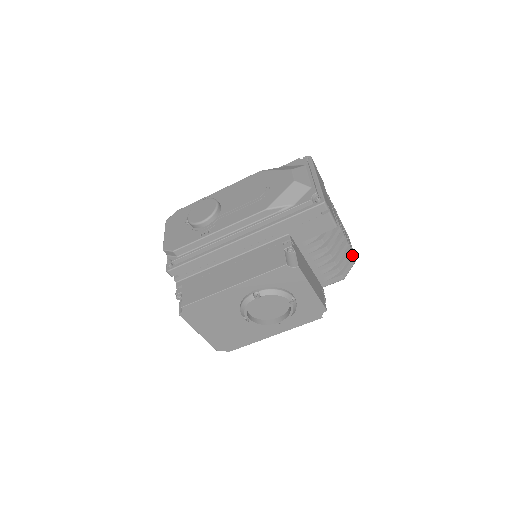
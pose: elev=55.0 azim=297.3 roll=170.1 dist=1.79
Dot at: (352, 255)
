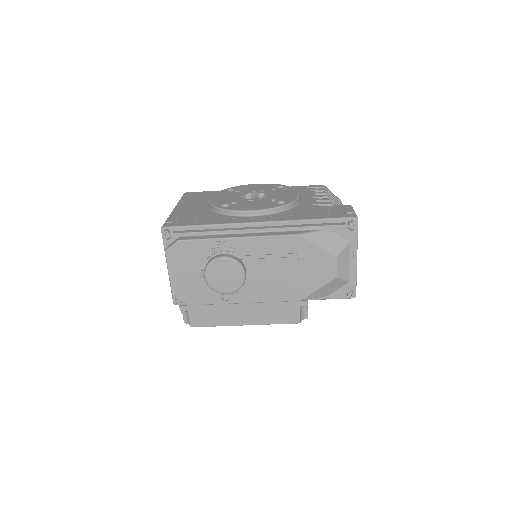
Dot at: occluded
